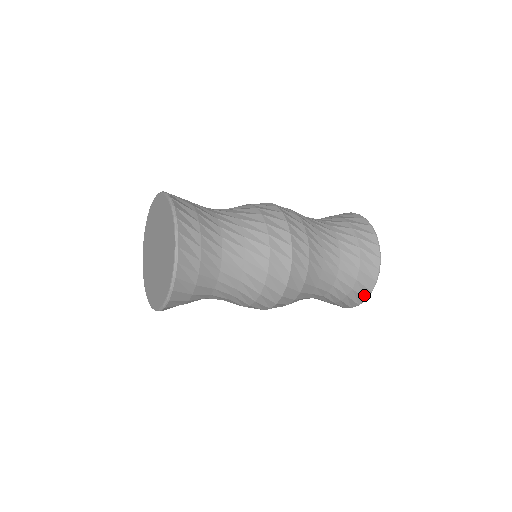
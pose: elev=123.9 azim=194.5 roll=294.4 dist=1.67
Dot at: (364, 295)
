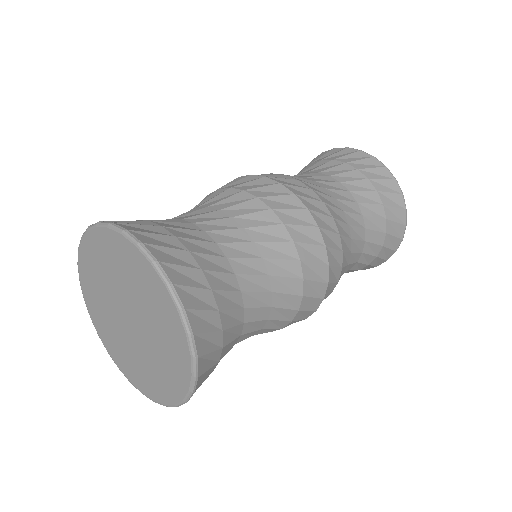
Dot at: occluded
